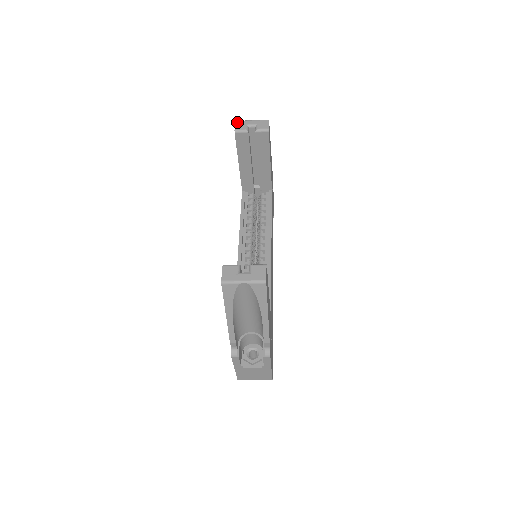
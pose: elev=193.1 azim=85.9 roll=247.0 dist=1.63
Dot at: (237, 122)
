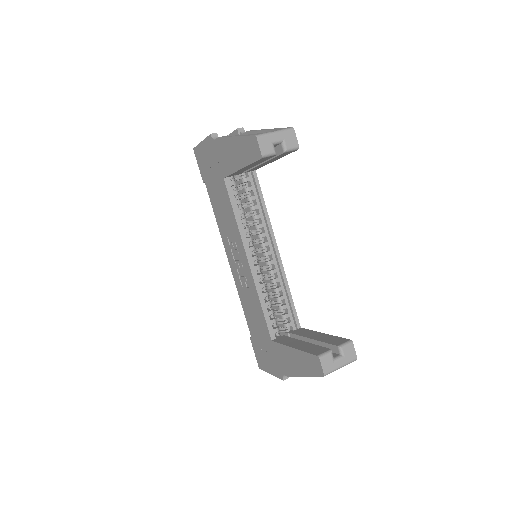
Dot at: (260, 139)
